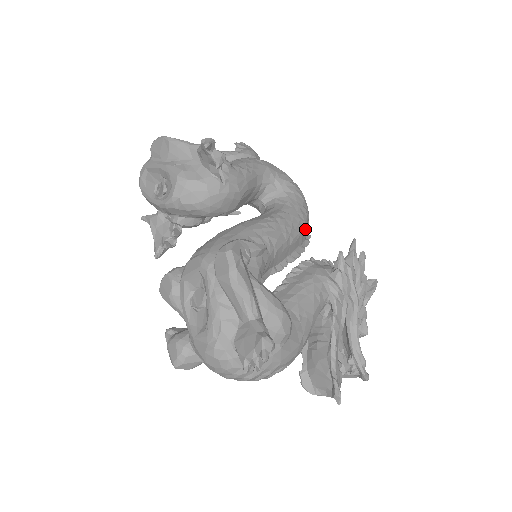
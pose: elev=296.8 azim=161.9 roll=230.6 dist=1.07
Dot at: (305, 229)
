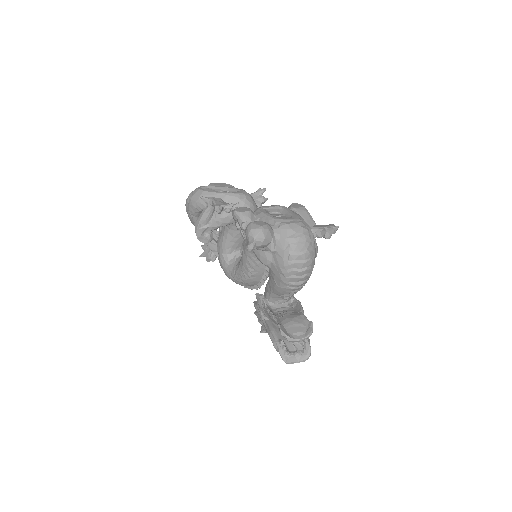
Dot at: occluded
